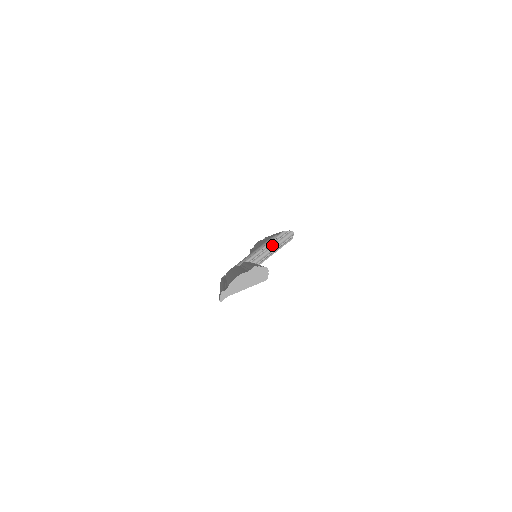
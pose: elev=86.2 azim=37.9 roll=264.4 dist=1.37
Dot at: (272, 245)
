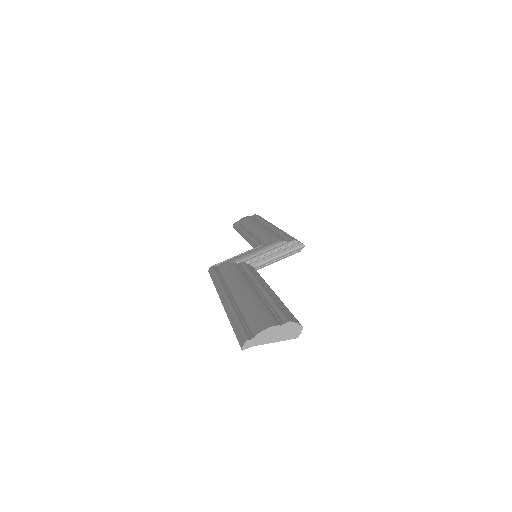
Dot at: (279, 253)
